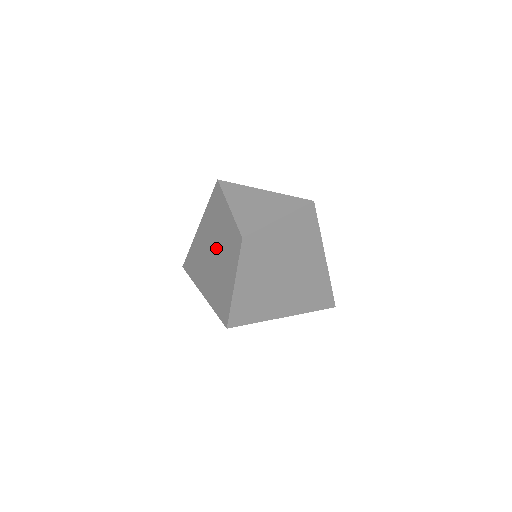
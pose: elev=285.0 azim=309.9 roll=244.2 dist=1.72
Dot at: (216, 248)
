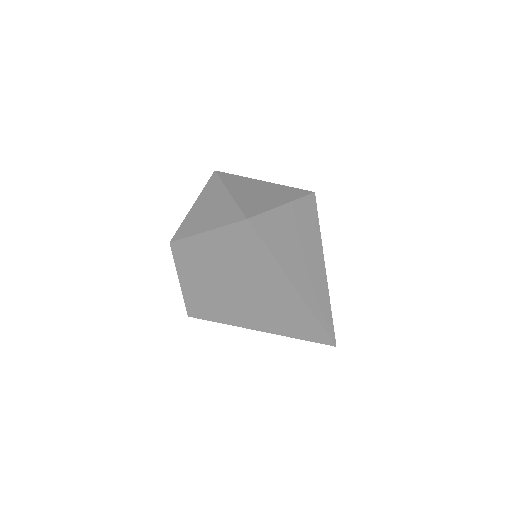
Dot at: occluded
